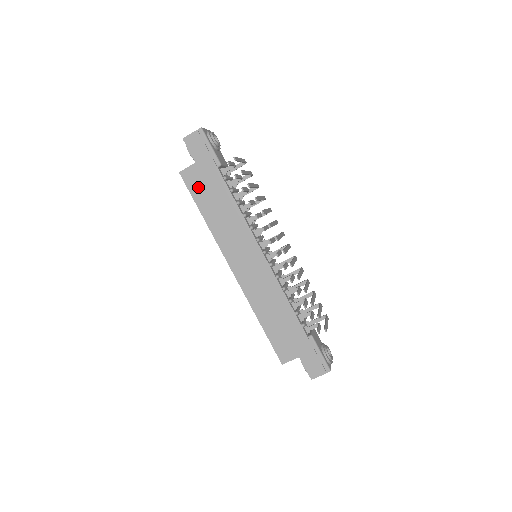
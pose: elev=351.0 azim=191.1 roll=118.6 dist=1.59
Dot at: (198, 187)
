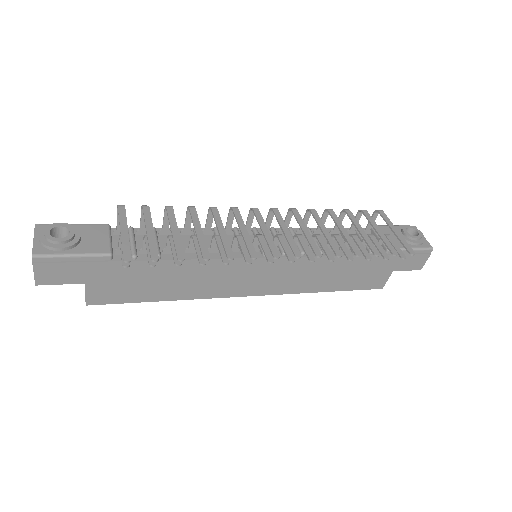
Dot at: (123, 292)
